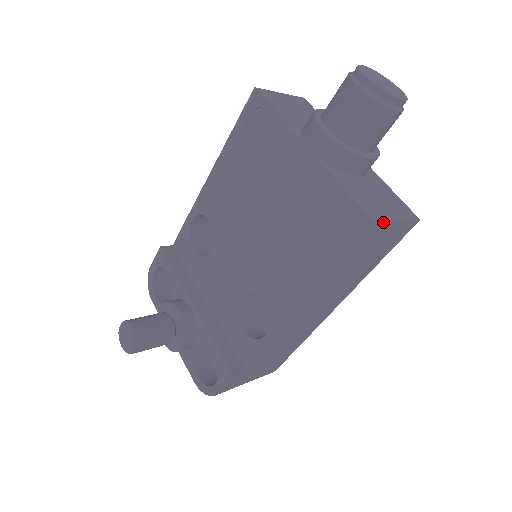
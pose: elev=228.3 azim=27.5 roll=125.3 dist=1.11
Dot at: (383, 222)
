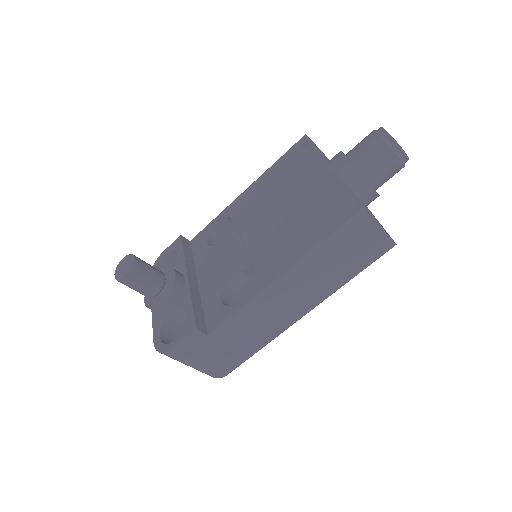
Dot at: (368, 214)
